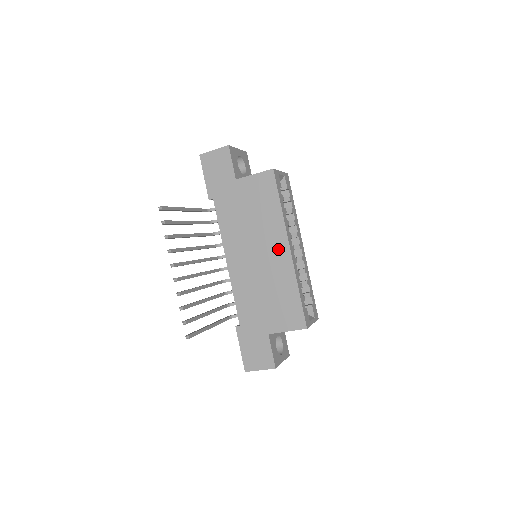
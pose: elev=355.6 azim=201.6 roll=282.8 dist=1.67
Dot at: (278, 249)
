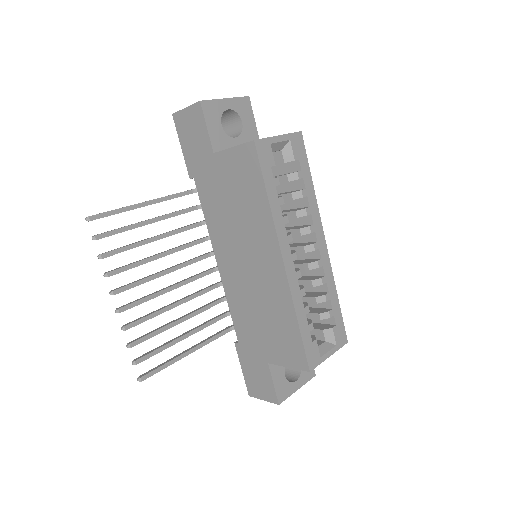
Dot at: (269, 260)
